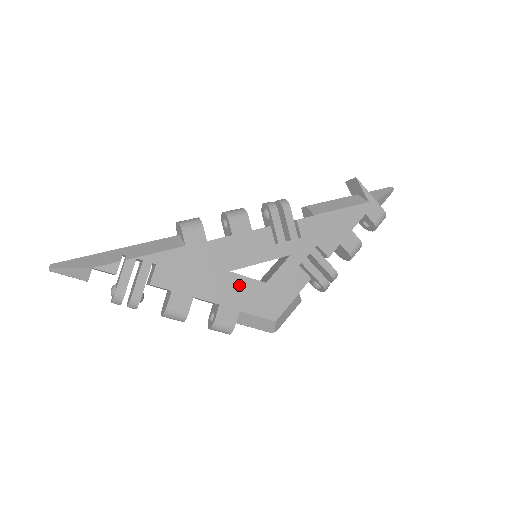
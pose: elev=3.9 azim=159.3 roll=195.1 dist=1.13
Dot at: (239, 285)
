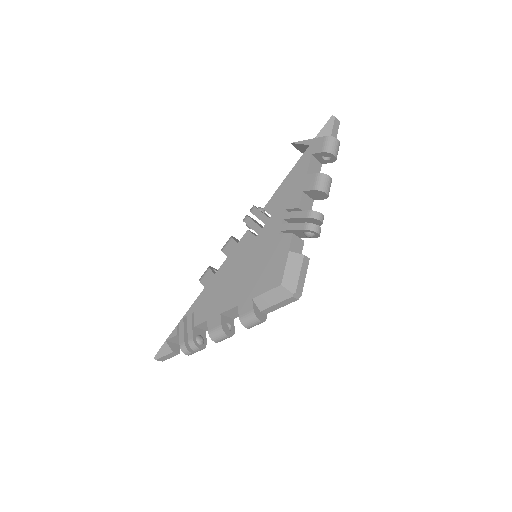
Dot at: (244, 283)
